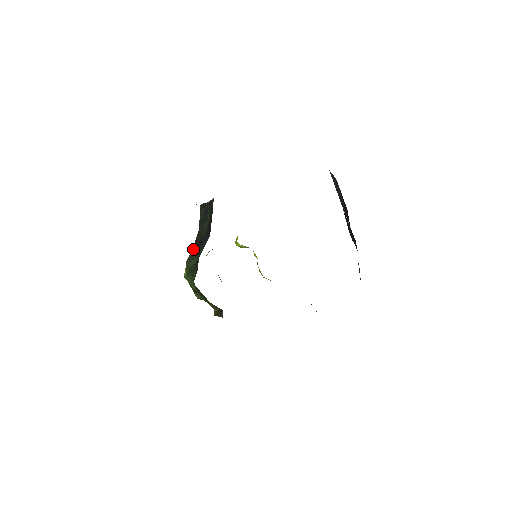
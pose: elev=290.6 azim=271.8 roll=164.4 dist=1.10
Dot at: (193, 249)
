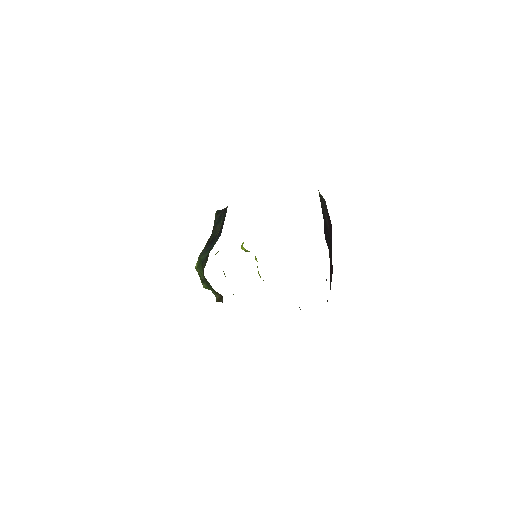
Dot at: (206, 246)
